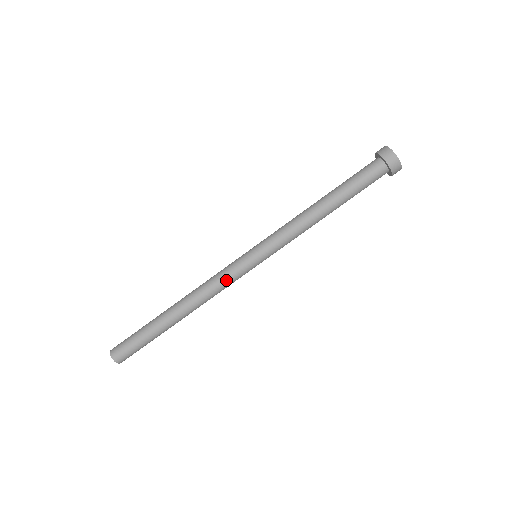
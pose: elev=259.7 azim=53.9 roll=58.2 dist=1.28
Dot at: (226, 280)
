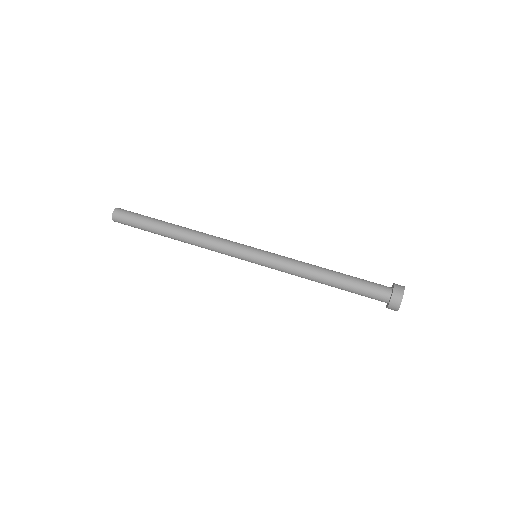
Dot at: (226, 241)
